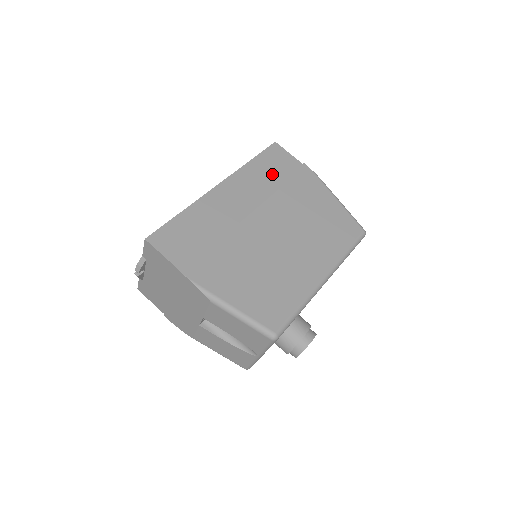
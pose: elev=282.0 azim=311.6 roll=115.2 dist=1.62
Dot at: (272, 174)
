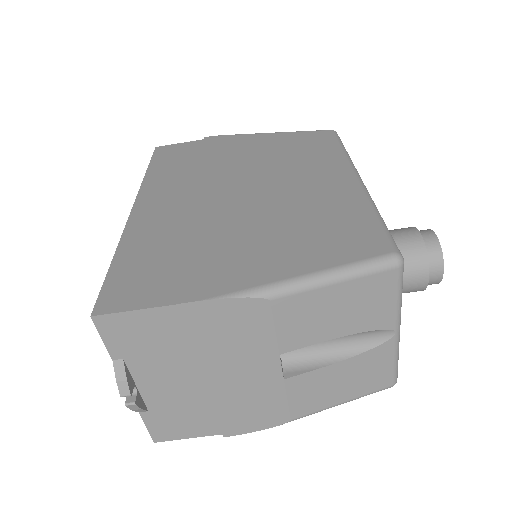
Dot at: (183, 163)
